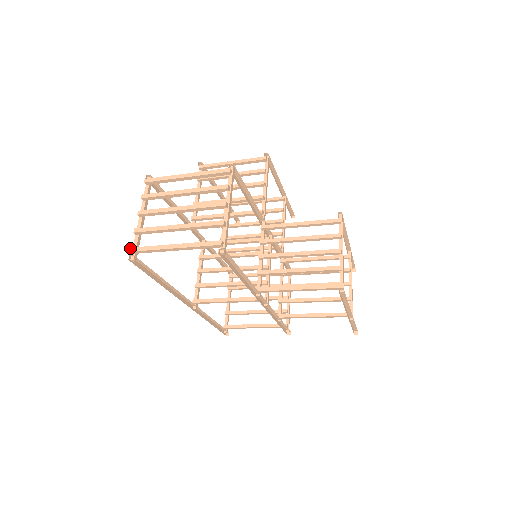
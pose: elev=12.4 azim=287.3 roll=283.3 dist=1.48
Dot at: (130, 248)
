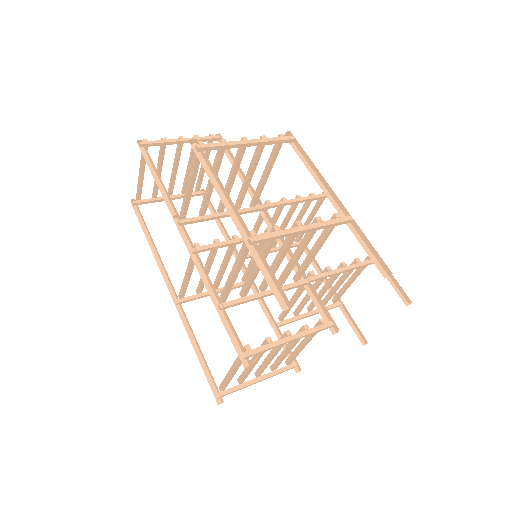
Dot at: (139, 198)
